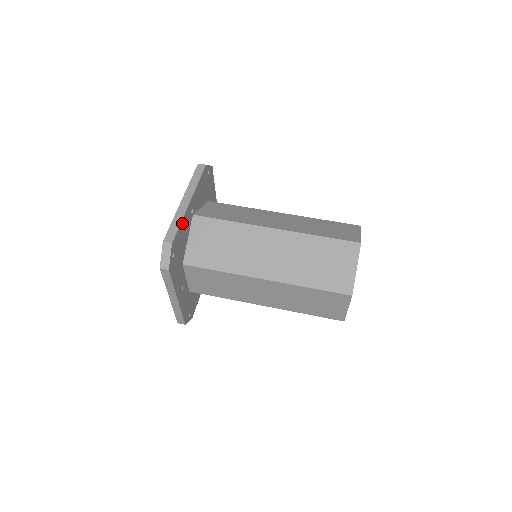
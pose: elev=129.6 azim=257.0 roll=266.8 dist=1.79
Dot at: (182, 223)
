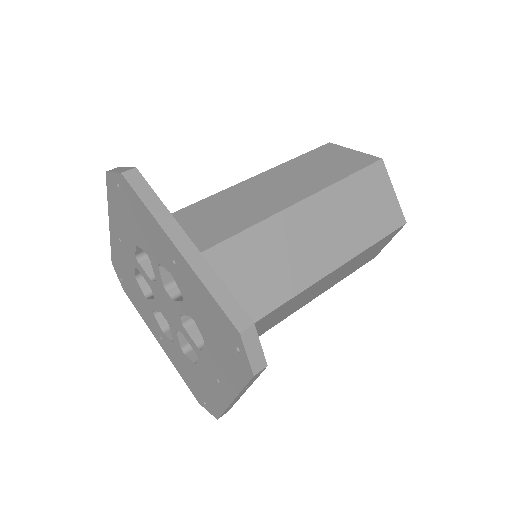
Dot at: (218, 283)
